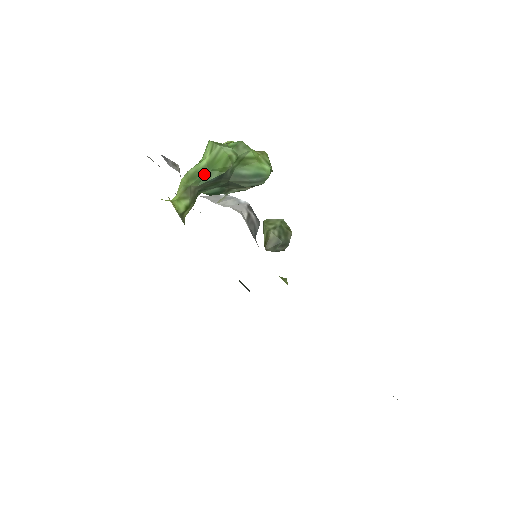
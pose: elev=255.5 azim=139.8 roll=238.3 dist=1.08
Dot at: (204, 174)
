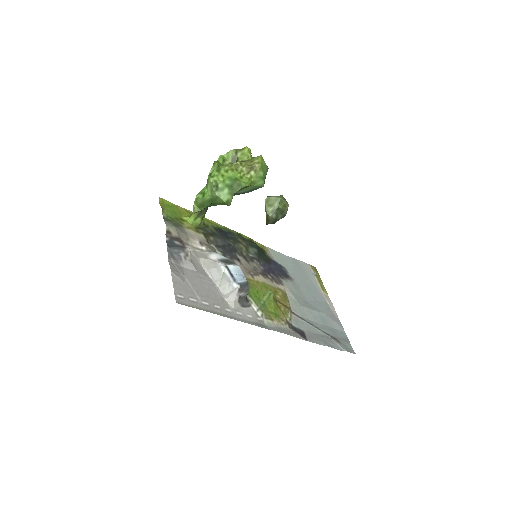
Dot at: (210, 204)
